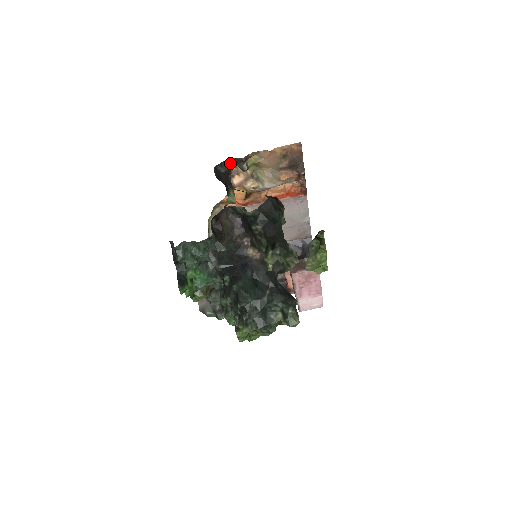
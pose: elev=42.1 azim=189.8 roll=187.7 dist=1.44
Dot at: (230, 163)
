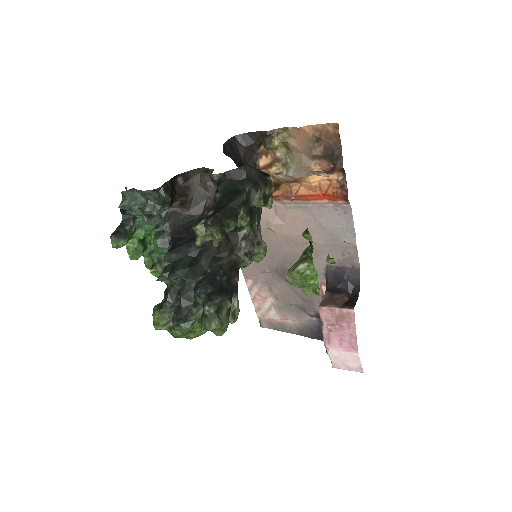
Dot at: (254, 137)
